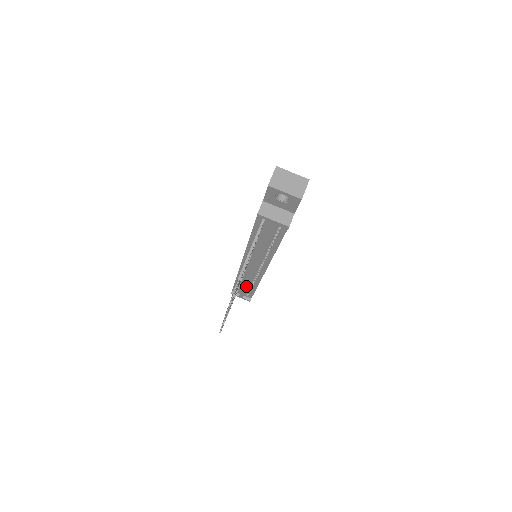
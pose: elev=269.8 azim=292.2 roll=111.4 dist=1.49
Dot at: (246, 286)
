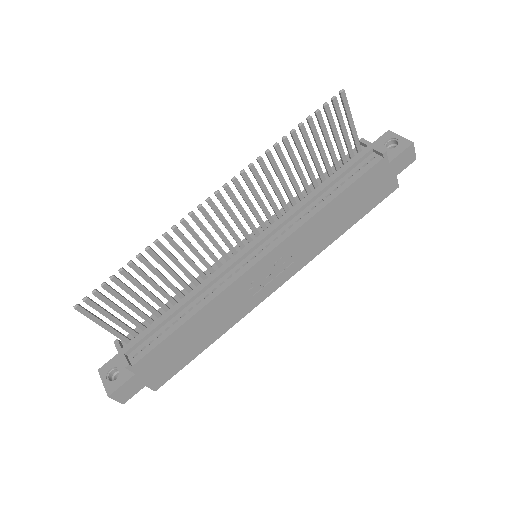
Dot at: (181, 305)
